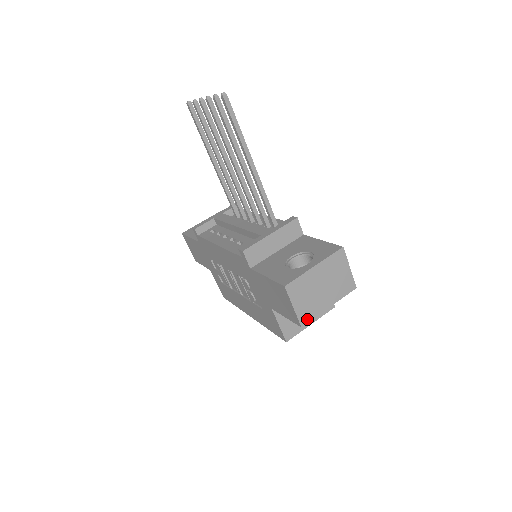
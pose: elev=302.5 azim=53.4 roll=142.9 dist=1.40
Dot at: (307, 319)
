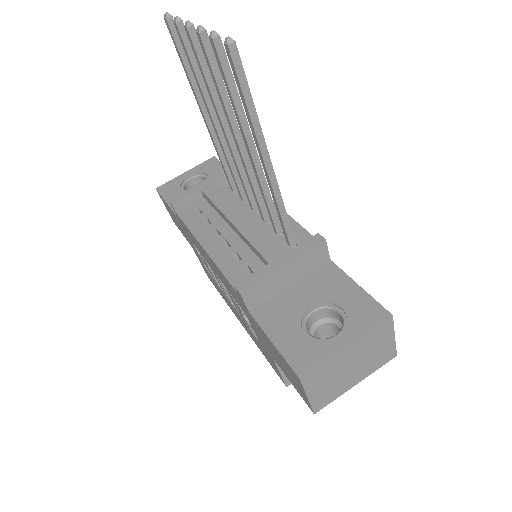
Dot at: (323, 404)
